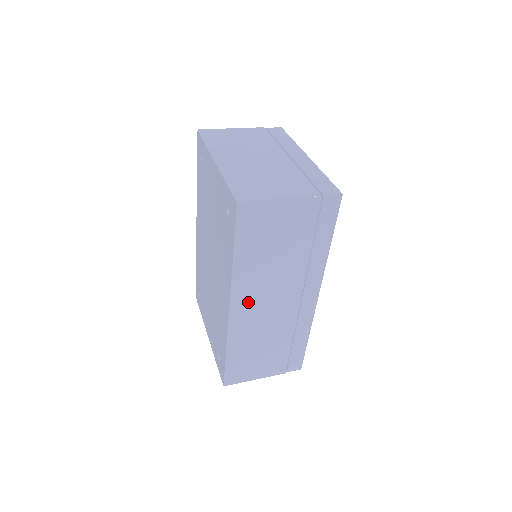
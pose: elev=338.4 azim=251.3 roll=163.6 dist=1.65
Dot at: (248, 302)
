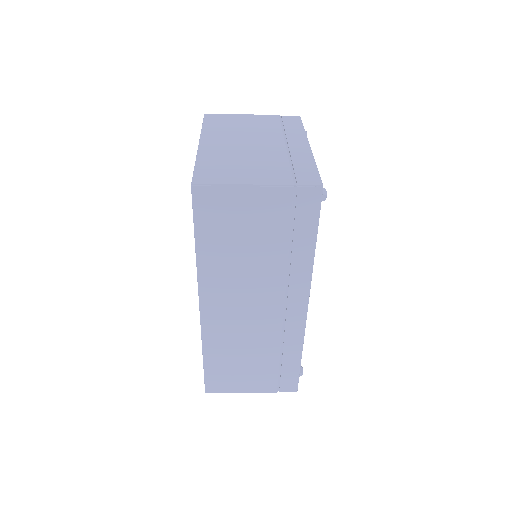
Dot at: (220, 302)
